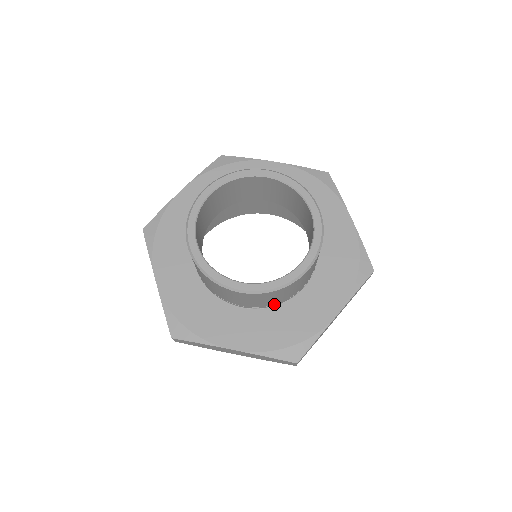
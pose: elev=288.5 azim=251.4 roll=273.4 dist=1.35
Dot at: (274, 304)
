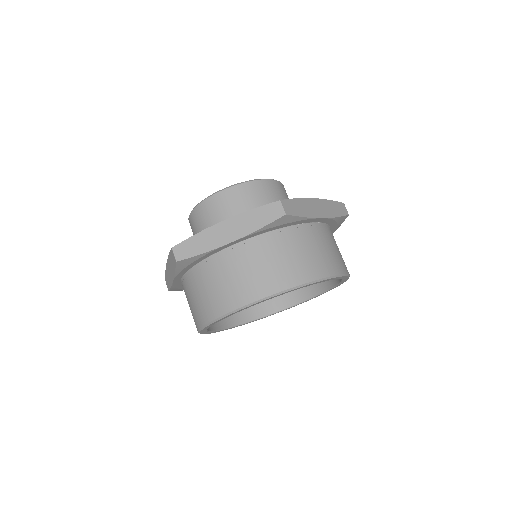
Dot at: occluded
